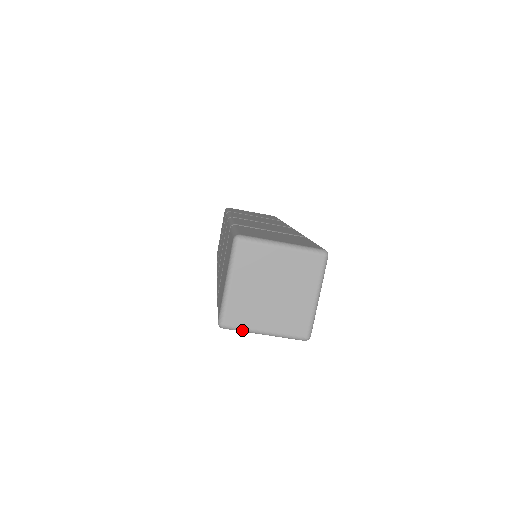
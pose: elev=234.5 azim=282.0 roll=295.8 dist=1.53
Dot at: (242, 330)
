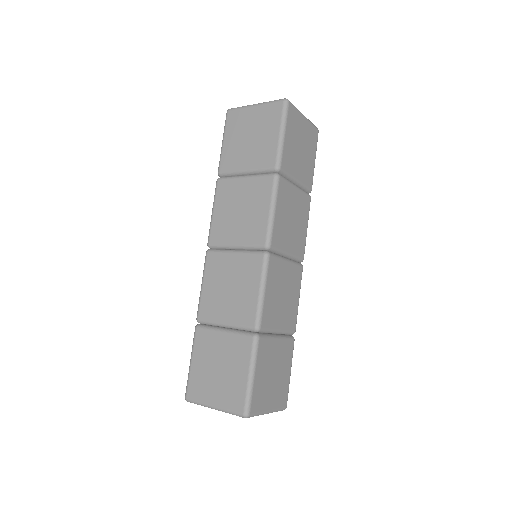
Dot at: occluded
